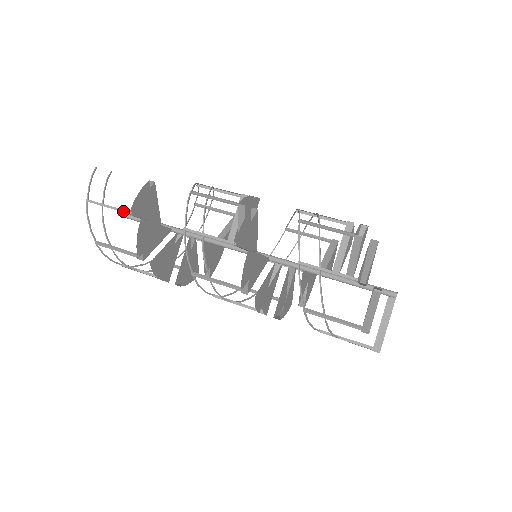
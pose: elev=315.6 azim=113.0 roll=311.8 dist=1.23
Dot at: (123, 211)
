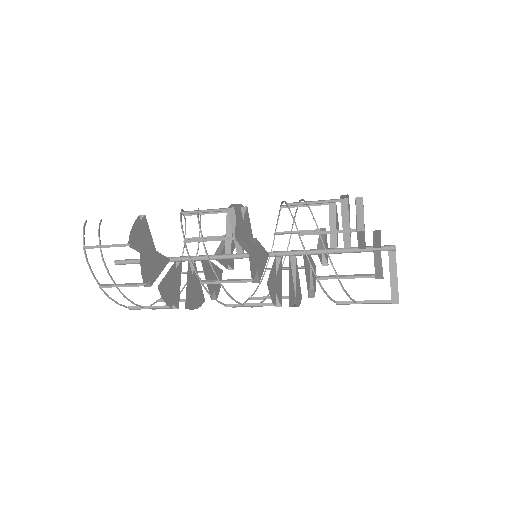
Dot at: (121, 245)
